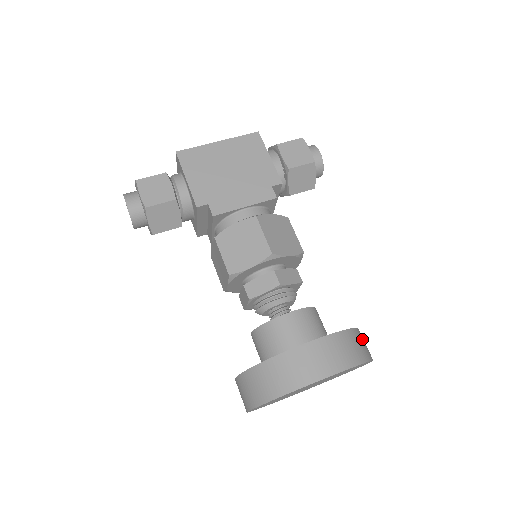
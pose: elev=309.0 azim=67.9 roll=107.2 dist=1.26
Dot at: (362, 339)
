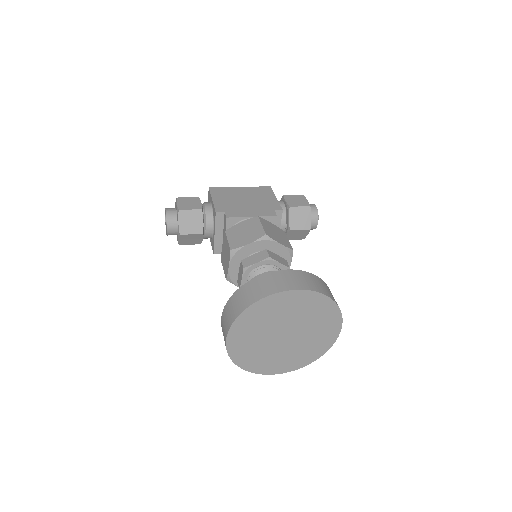
Dot at: occluded
